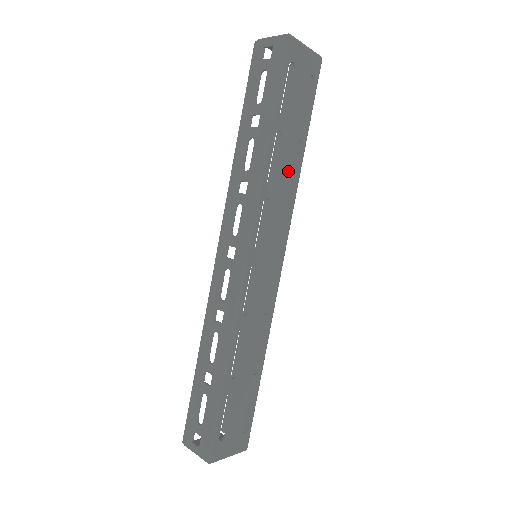
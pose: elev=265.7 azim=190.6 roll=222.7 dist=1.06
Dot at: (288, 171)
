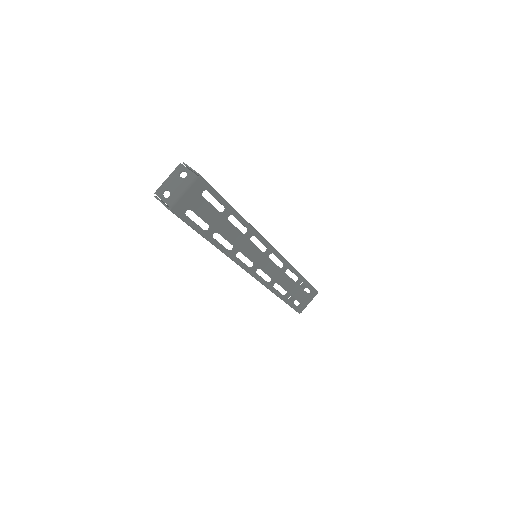
Dot at: (237, 232)
